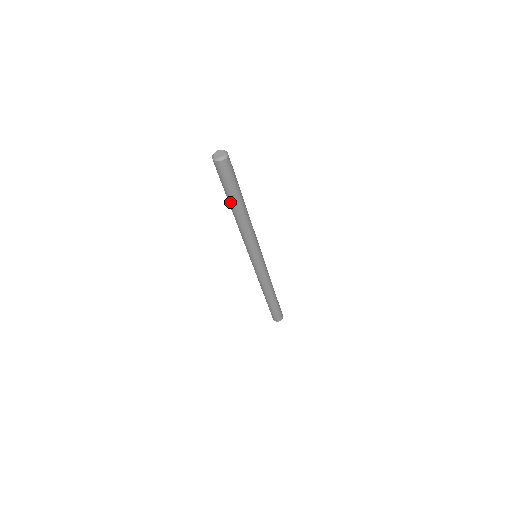
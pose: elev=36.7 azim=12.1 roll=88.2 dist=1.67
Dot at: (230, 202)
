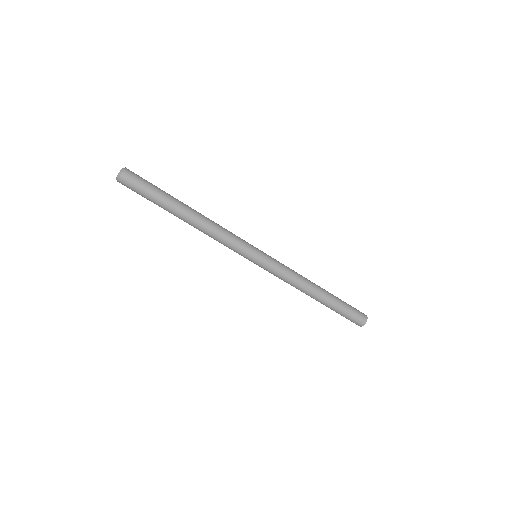
Dot at: occluded
